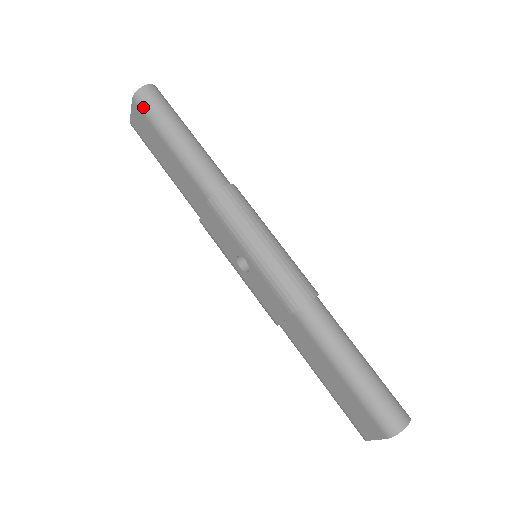
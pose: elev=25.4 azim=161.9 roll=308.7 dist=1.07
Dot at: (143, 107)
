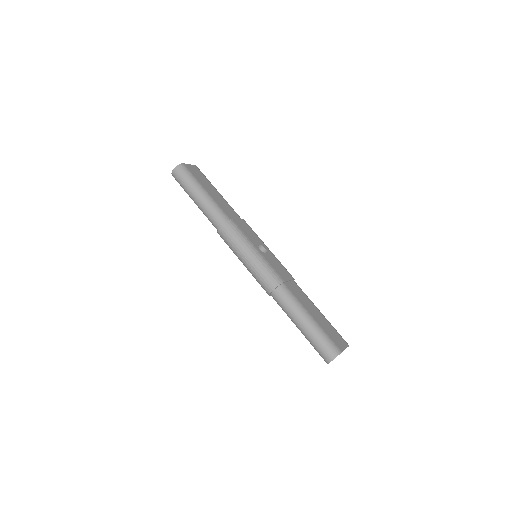
Dot at: (178, 182)
